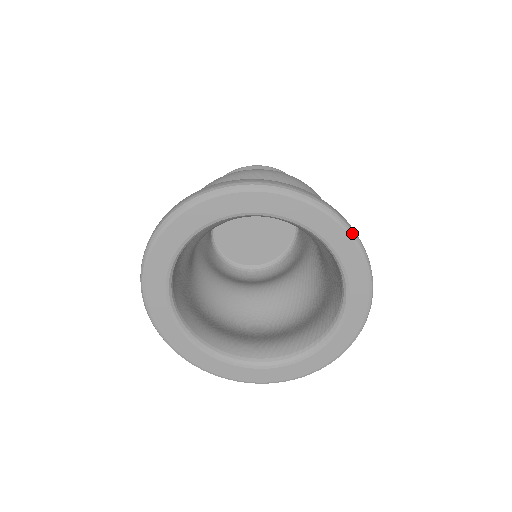
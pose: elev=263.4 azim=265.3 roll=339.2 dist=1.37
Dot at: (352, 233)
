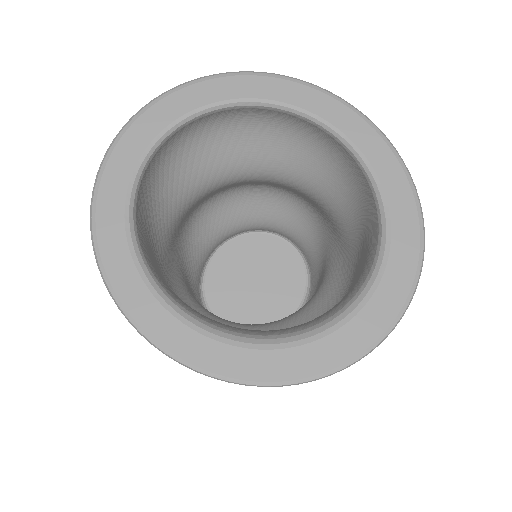
Dot at: (373, 124)
